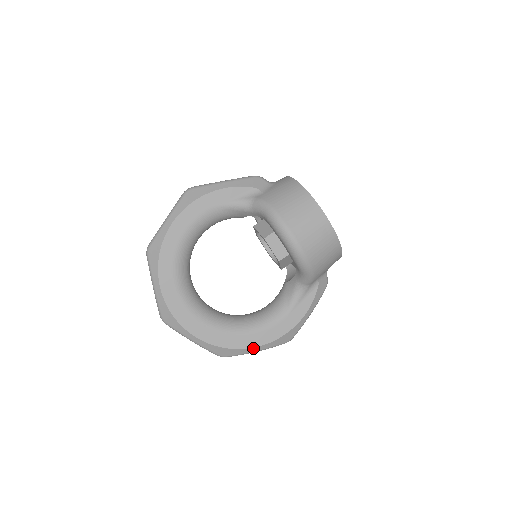
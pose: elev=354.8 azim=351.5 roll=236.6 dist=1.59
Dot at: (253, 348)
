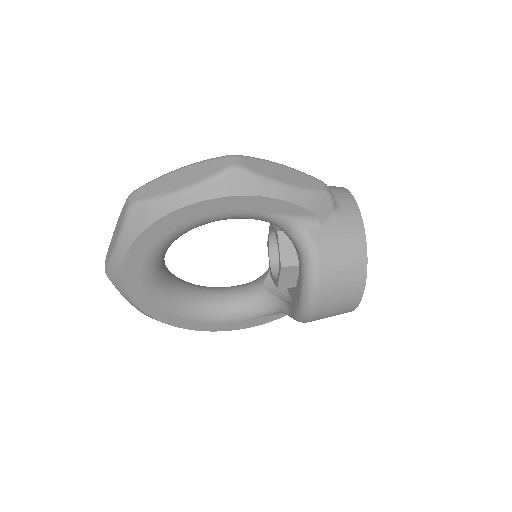
Dot at: (191, 329)
